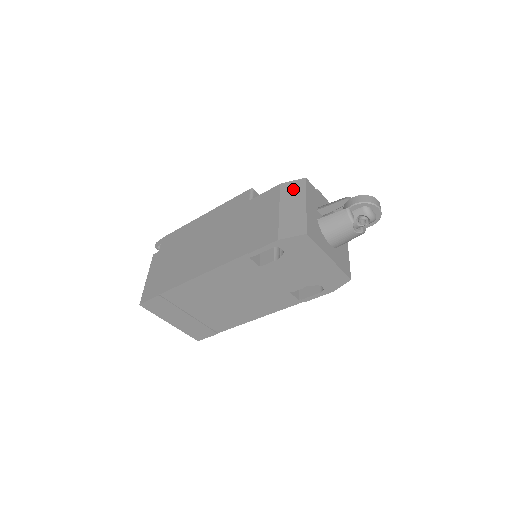
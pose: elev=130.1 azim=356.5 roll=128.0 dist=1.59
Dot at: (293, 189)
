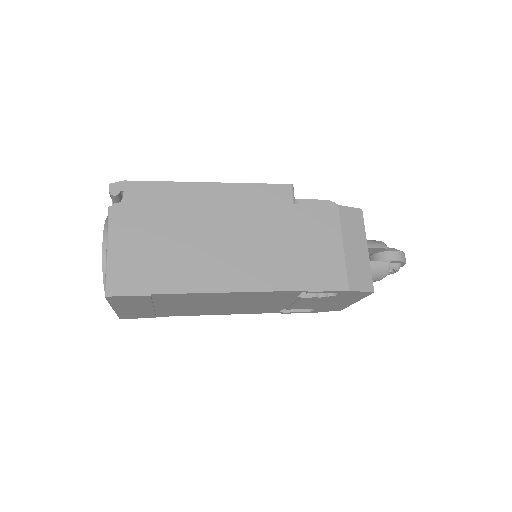
Dot at: (353, 221)
